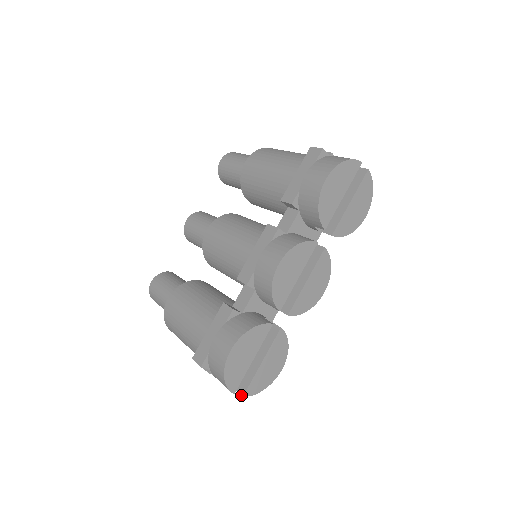
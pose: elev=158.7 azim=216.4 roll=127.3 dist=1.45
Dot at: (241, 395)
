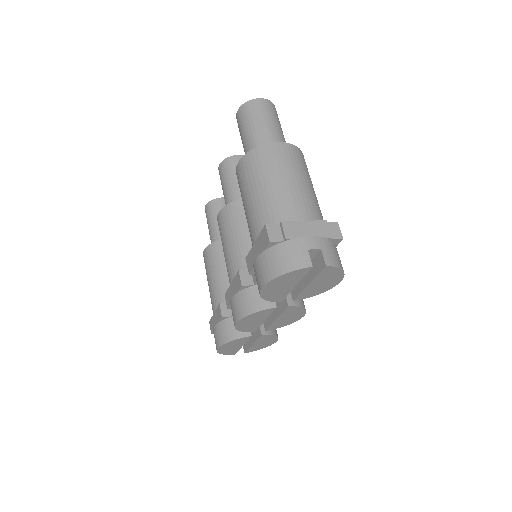
Dot at: (244, 351)
